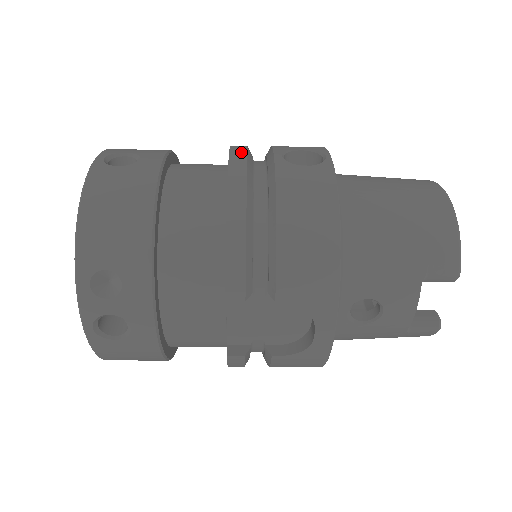
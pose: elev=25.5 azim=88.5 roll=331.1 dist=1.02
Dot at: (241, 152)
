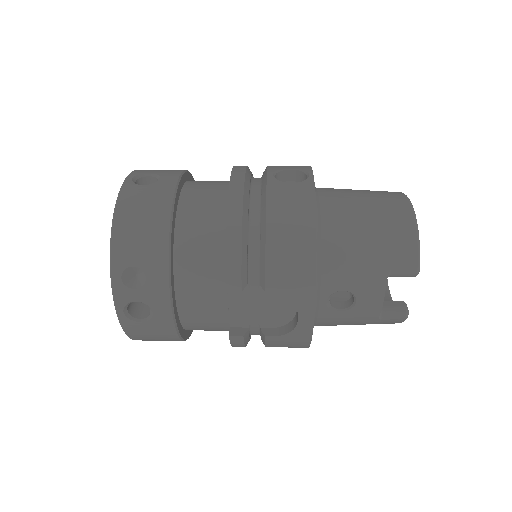
Dot at: (241, 172)
